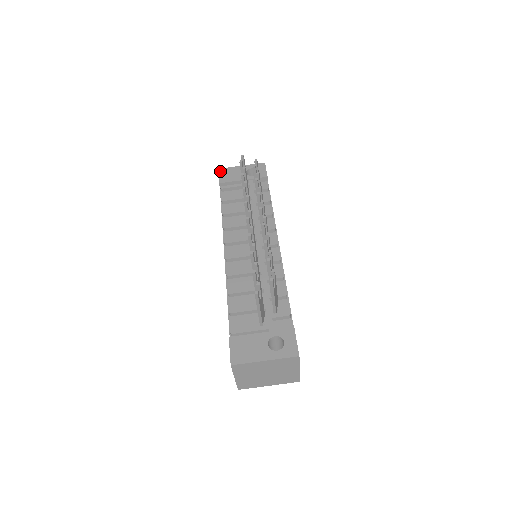
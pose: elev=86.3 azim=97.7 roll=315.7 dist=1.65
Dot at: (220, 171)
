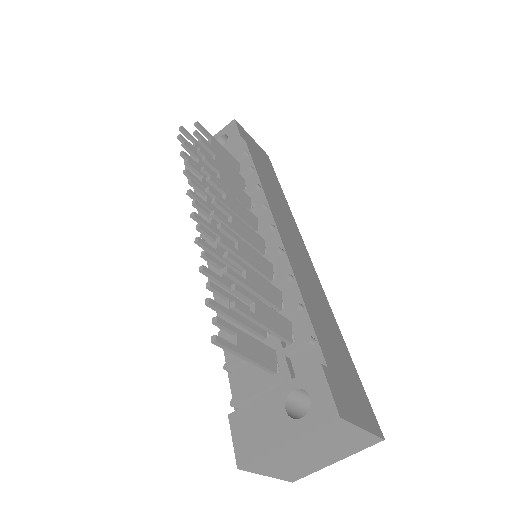
Dot at: occluded
